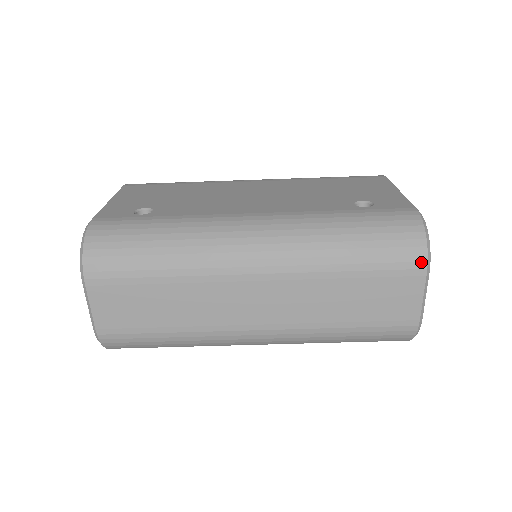
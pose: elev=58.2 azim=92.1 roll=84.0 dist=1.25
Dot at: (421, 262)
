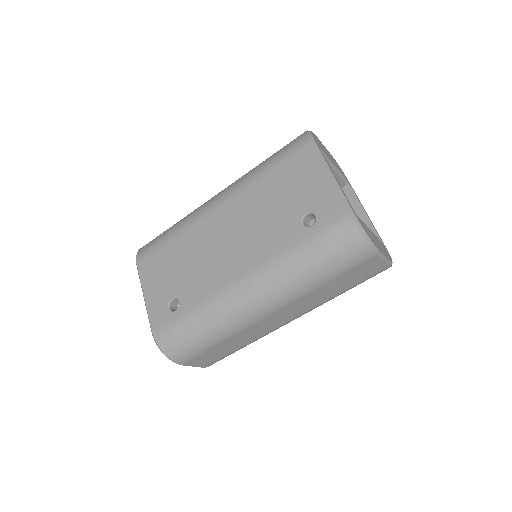
Dot at: (370, 253)
